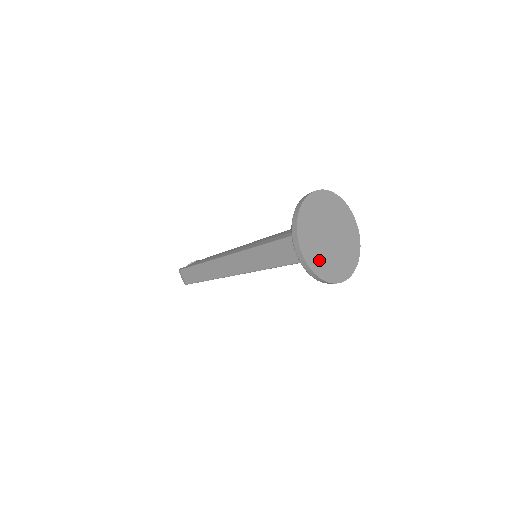
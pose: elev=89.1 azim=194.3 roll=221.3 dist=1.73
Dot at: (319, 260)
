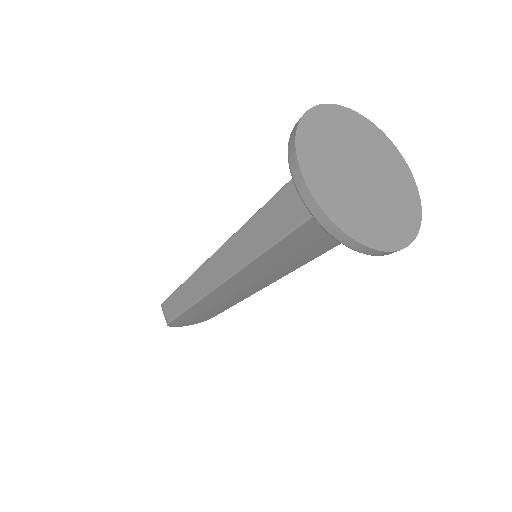
Dot at: (341, 203)
